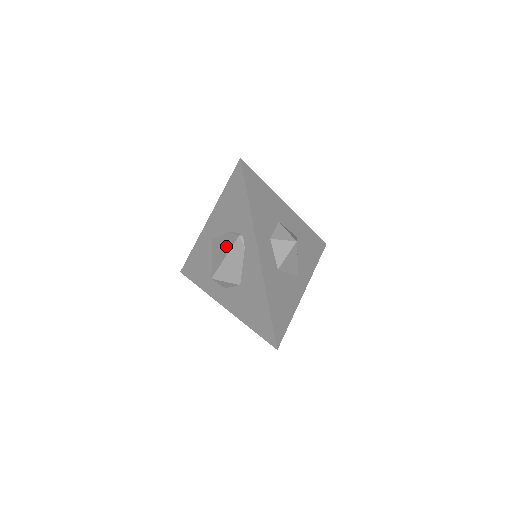
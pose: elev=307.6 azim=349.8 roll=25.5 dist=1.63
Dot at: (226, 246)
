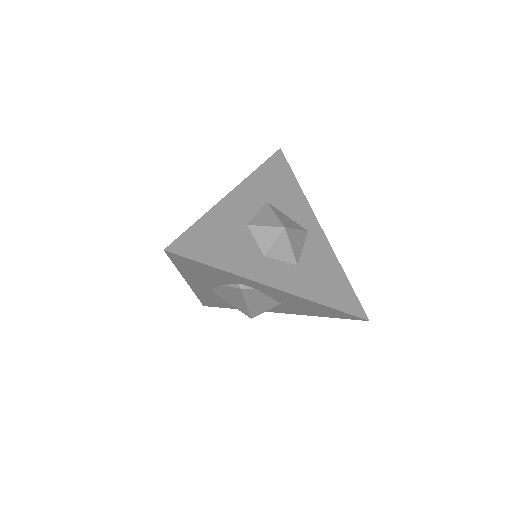
Dot at: (236, 297)
